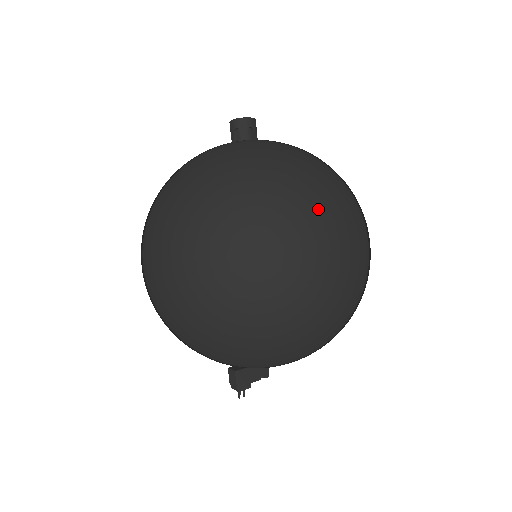
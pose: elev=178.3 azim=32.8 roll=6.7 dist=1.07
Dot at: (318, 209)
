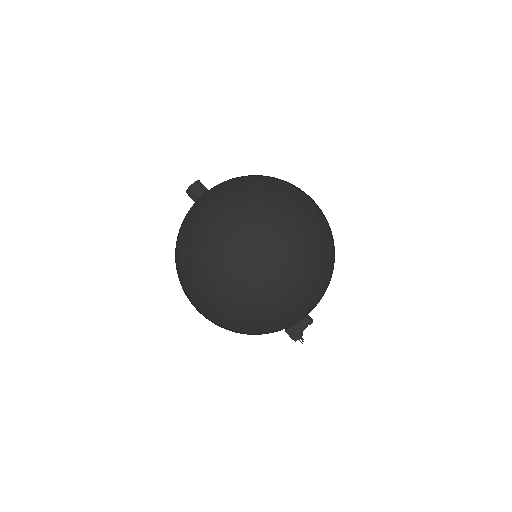
Dot at: (221, 243)
